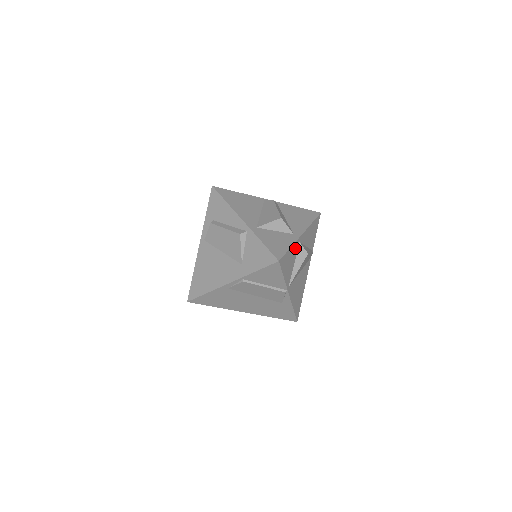
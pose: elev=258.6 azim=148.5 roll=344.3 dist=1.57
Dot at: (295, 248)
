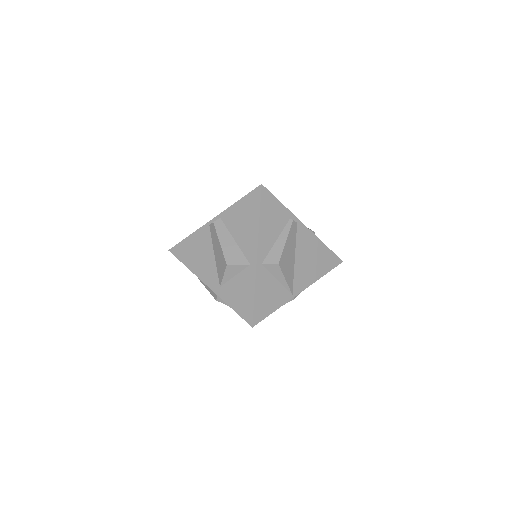
Dot at: (262, 277)
